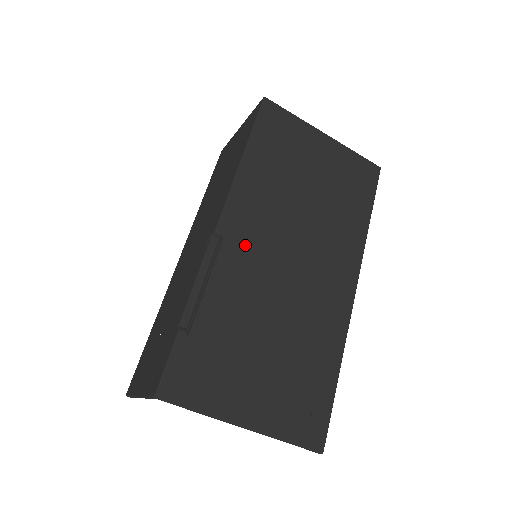
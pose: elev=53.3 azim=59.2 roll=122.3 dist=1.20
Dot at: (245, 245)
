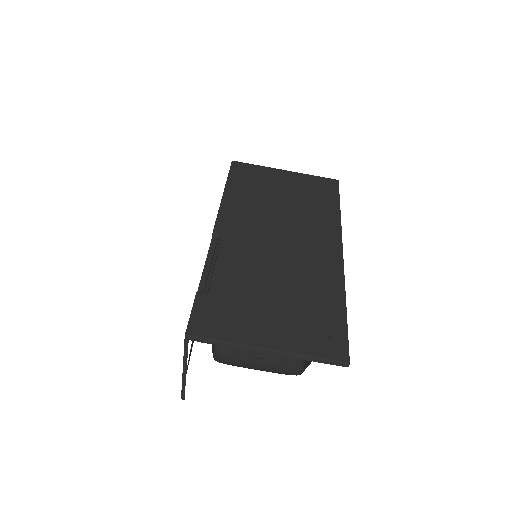
Dot at: (238, 238)
